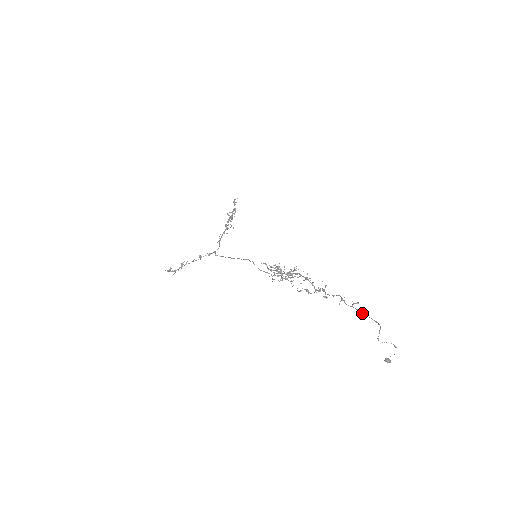
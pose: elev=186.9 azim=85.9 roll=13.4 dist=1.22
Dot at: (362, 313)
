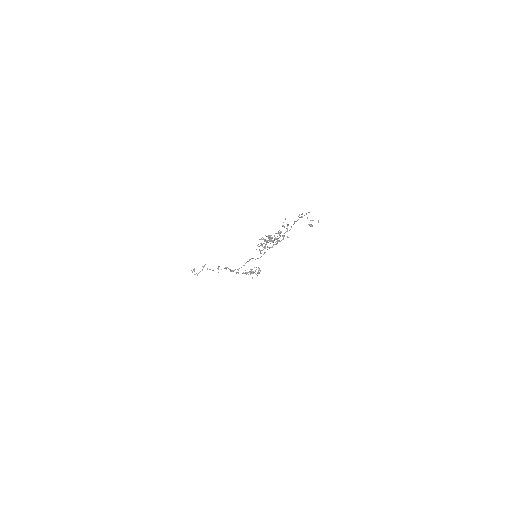
Dot at: occluded
